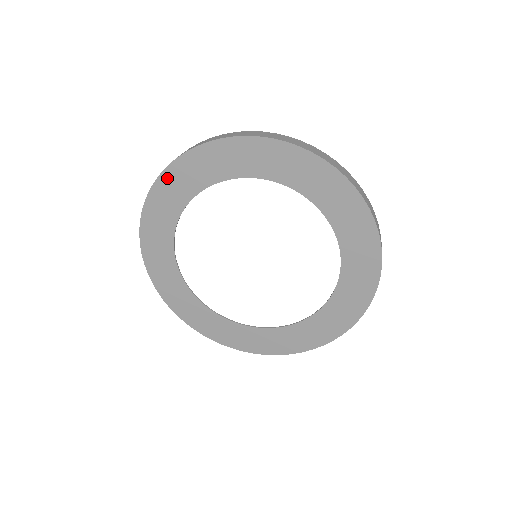
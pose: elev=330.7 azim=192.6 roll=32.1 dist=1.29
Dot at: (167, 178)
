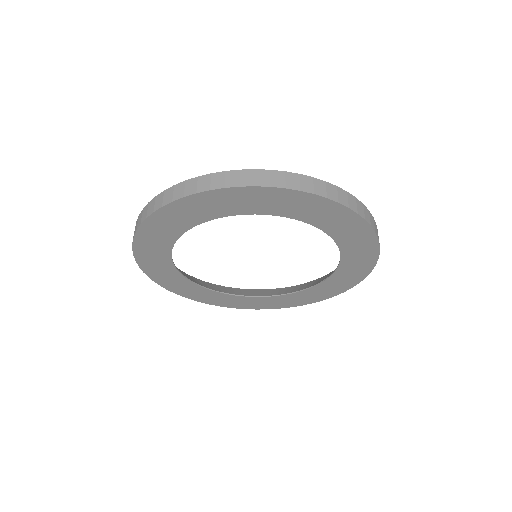
Dot at: (218, 195)
